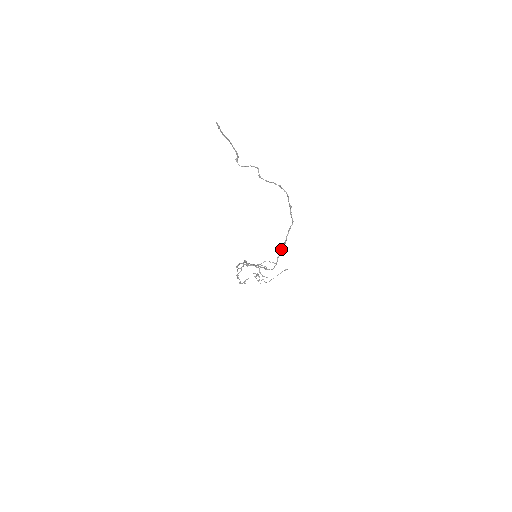
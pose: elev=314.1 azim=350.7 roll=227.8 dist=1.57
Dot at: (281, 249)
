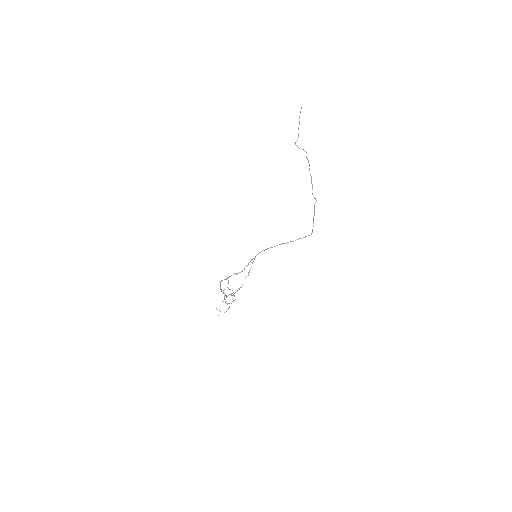
Dot at: (313, 219)
